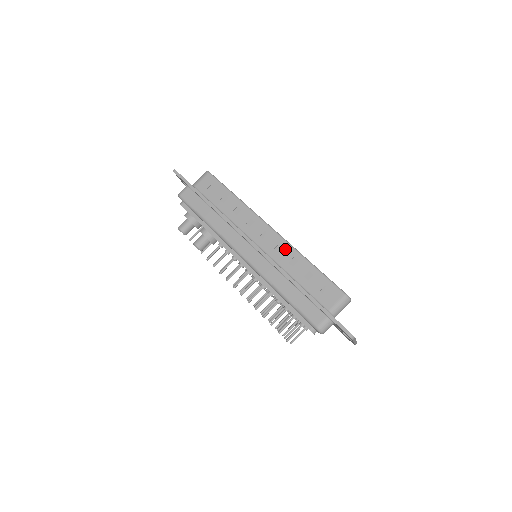
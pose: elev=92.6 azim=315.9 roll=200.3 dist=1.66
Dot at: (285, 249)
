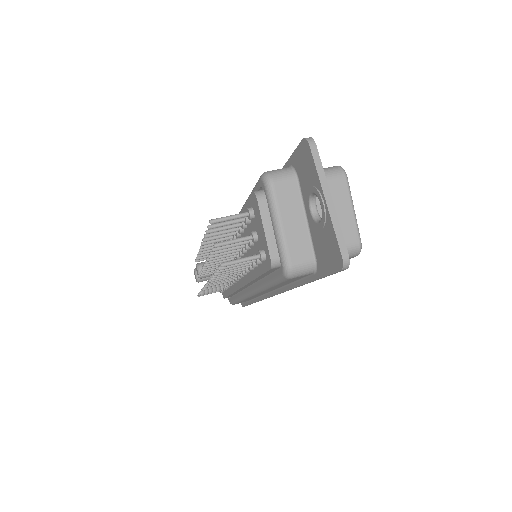
Dot at: occluded
